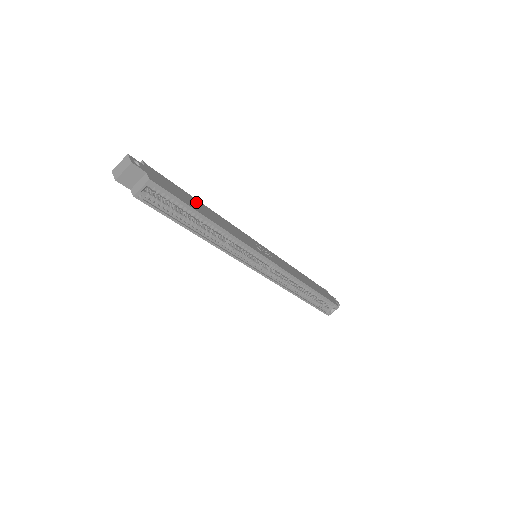
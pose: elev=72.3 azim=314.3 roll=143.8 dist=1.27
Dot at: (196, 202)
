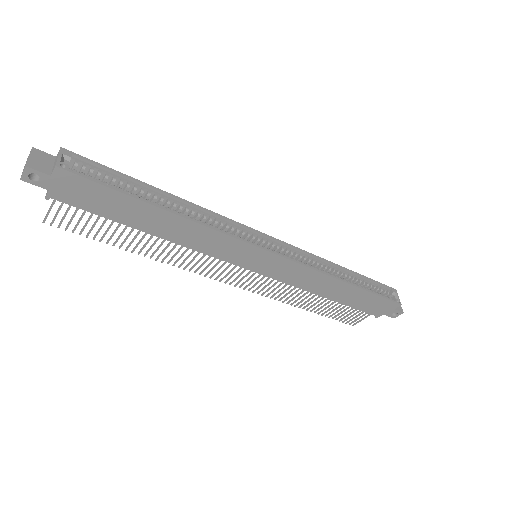
Dot at: occluded
